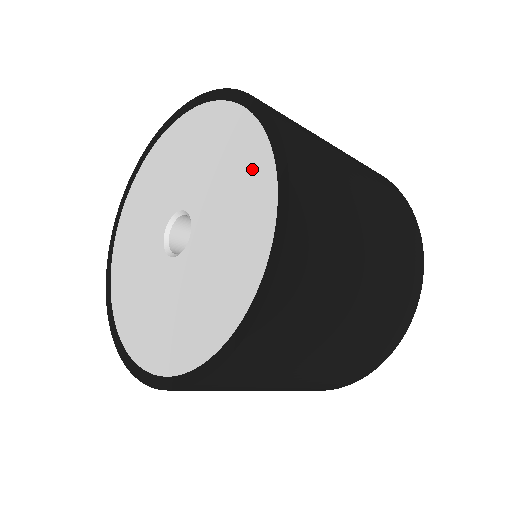
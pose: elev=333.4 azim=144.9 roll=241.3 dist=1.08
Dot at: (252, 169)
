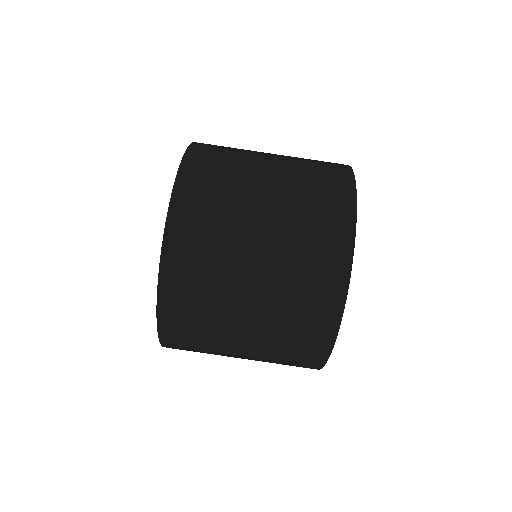
Dot at: occluded
